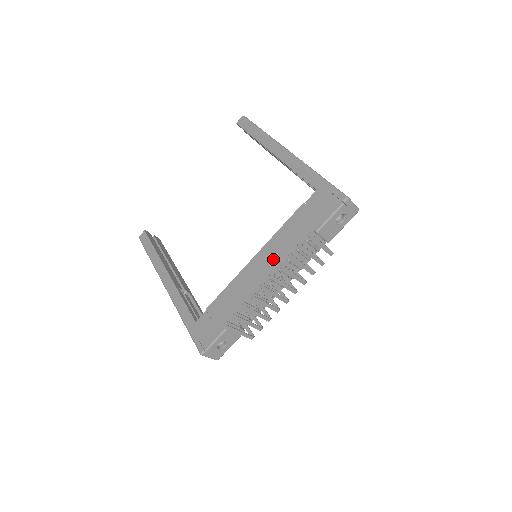
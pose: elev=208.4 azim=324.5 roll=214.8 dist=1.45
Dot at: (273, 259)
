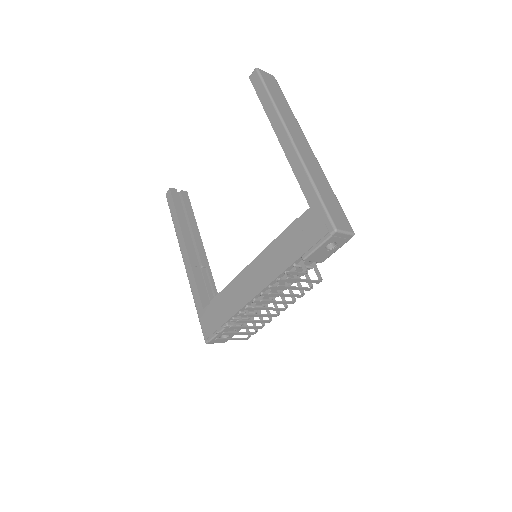
Dot at: (264, 274)
